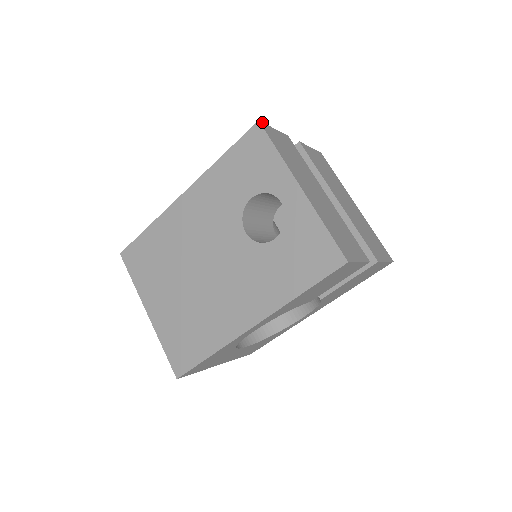
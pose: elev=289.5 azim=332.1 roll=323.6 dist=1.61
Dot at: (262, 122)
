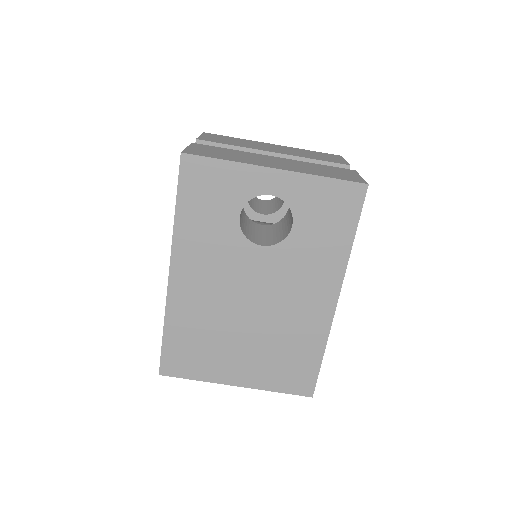
Dot at: (182, 151)
